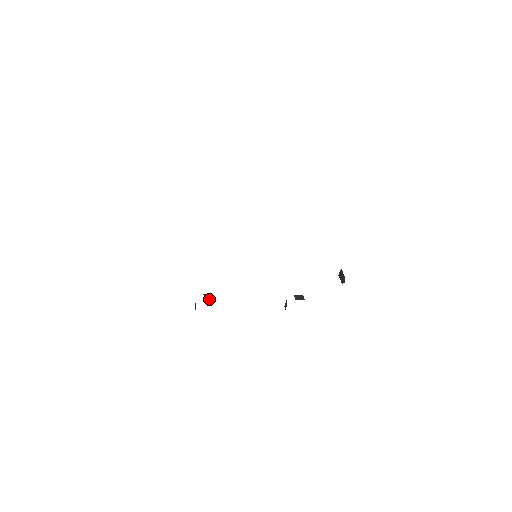
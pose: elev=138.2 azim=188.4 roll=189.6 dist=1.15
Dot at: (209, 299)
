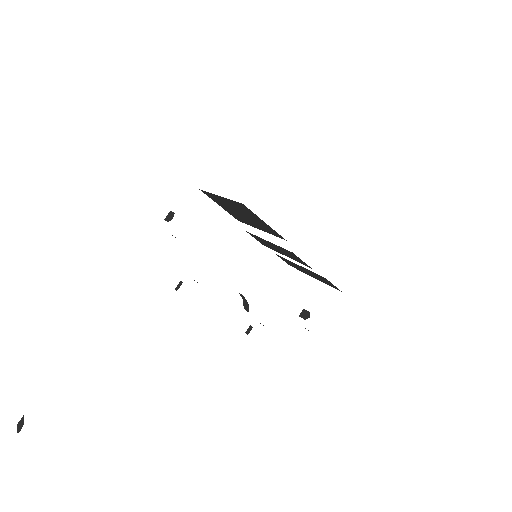
Dot at: occluded
